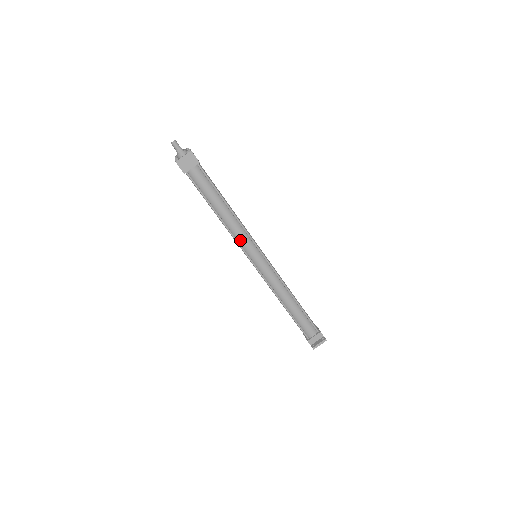
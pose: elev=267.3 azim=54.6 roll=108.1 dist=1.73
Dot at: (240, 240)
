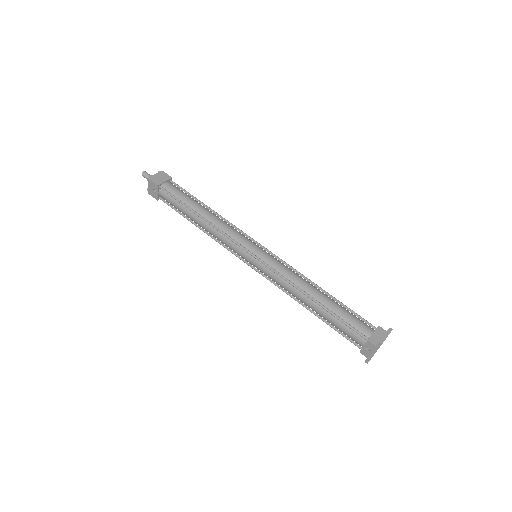
Dot at: (231, 235)
